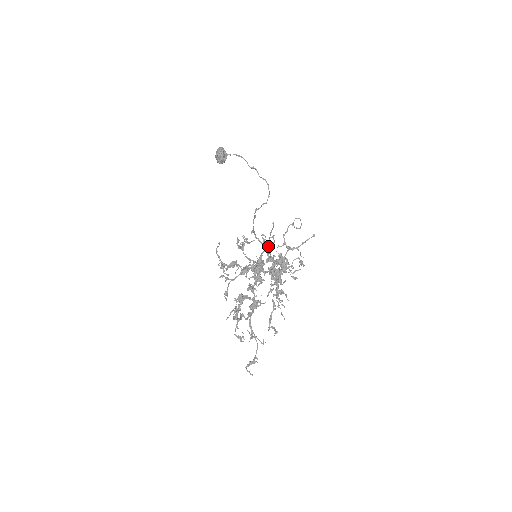
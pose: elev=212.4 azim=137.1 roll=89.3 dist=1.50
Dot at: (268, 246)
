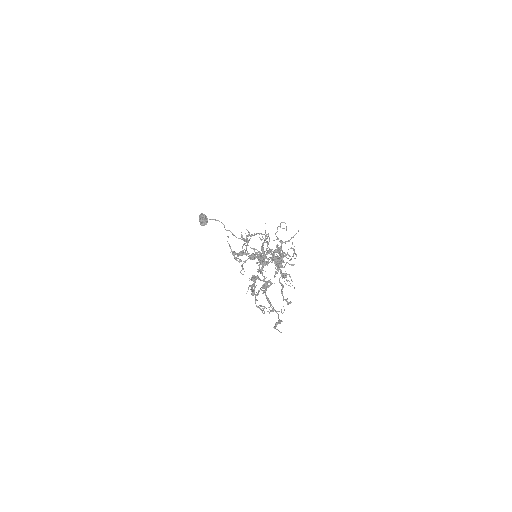
Dot at: (267, 236)
